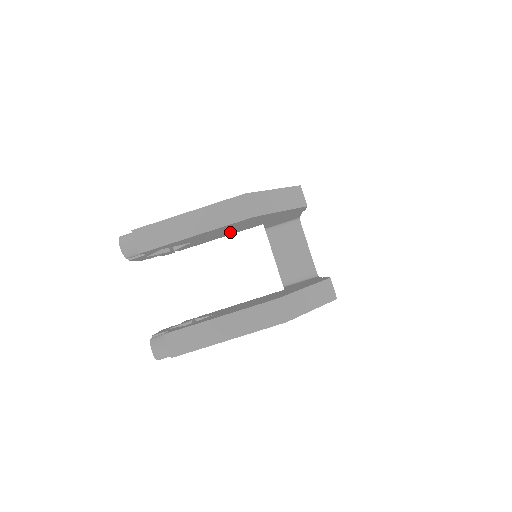
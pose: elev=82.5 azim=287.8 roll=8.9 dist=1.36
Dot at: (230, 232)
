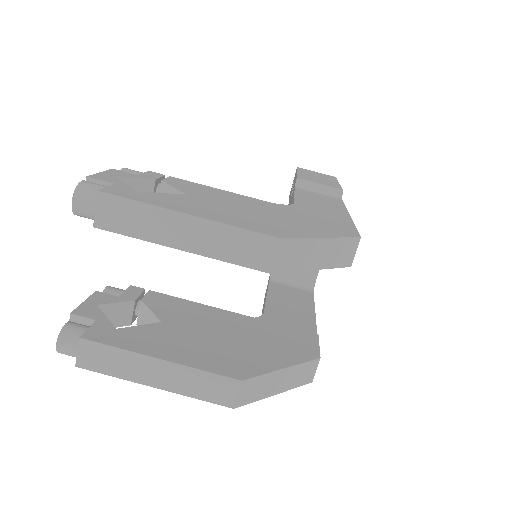
Dot at: occluded
